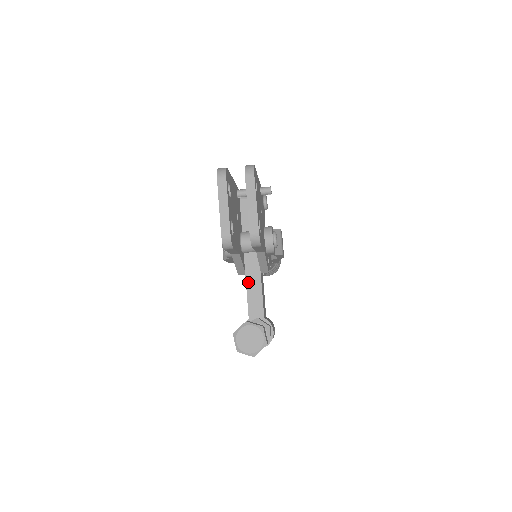
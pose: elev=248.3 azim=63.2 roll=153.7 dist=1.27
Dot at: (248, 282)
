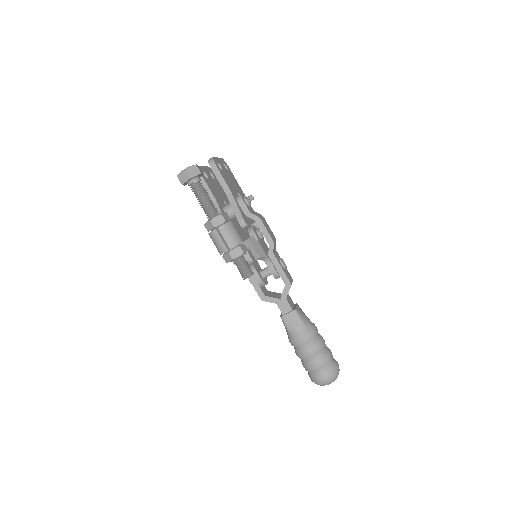
Dot at: occluded
